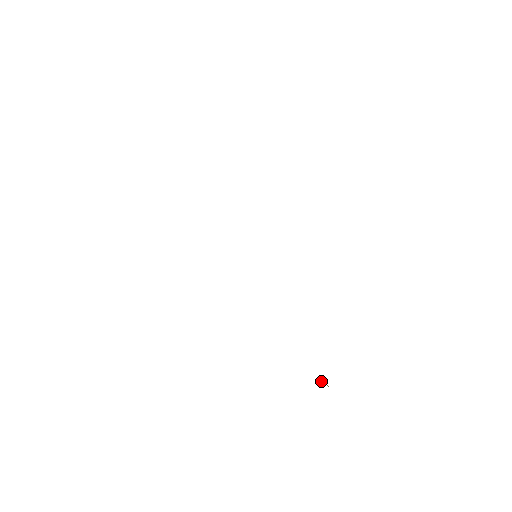
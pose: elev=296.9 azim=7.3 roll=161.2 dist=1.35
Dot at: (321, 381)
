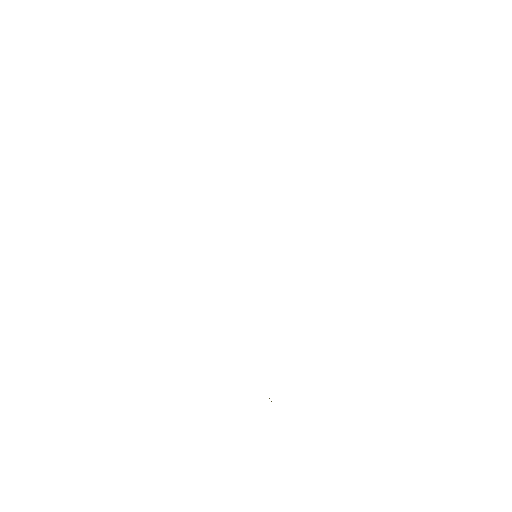
Dot at: occluded
